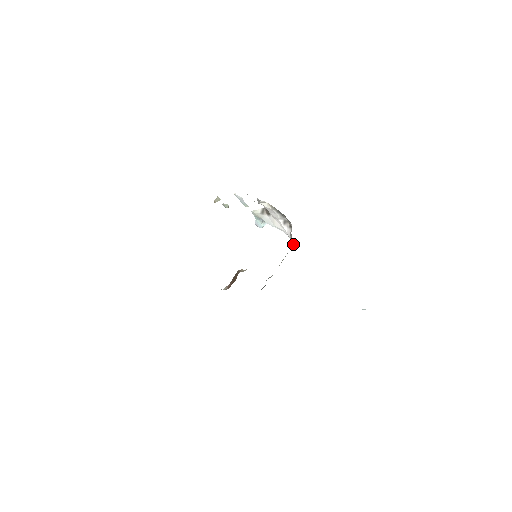
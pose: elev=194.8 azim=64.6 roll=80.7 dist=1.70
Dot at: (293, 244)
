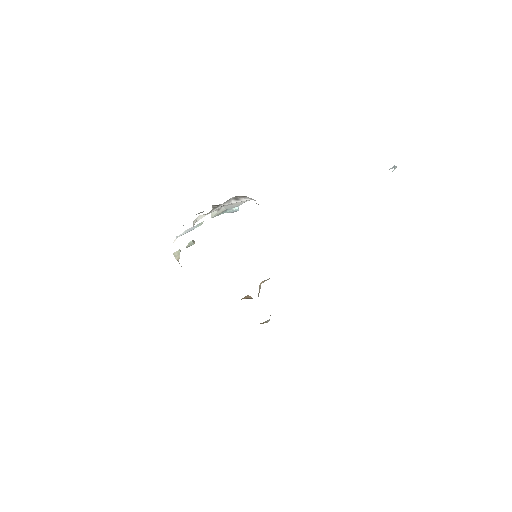
Dot at: occluded
